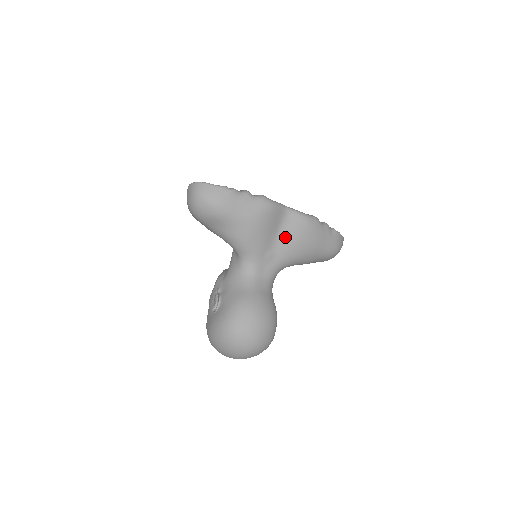
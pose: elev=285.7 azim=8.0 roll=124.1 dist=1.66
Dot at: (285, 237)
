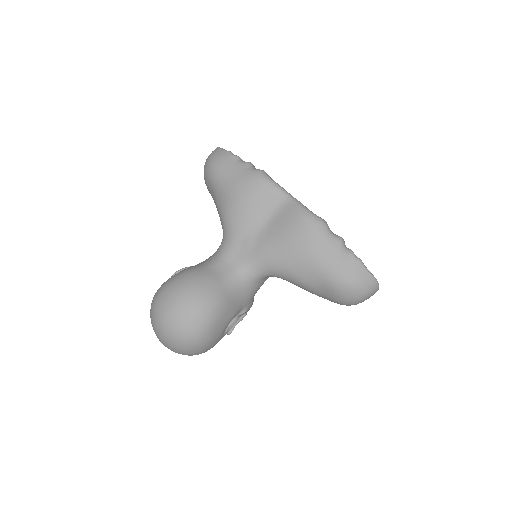
Dot at: (273, 228)
